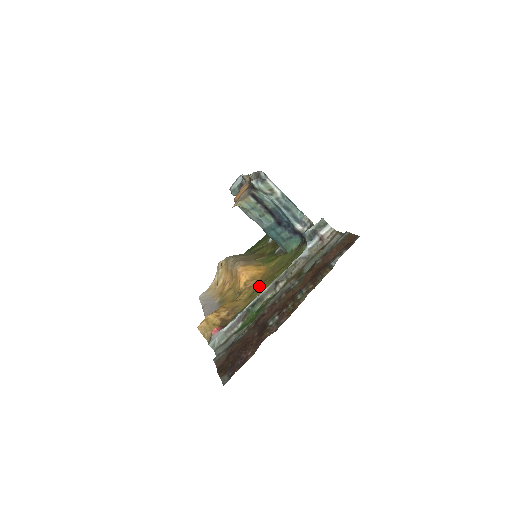
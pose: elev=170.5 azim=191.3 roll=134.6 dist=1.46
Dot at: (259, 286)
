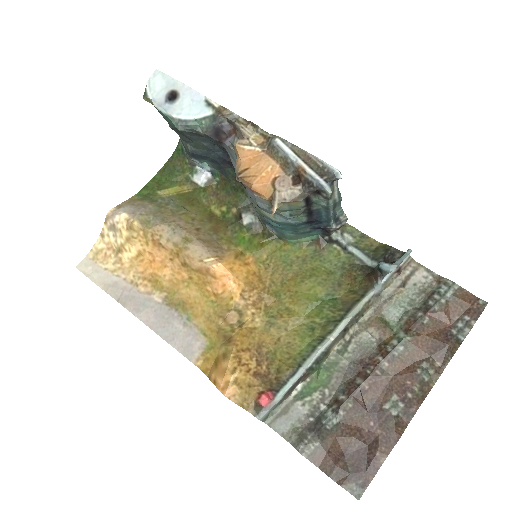
Dot at: (275, 305)
